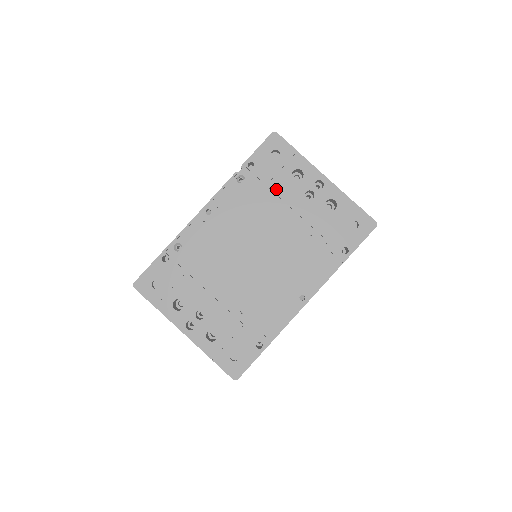
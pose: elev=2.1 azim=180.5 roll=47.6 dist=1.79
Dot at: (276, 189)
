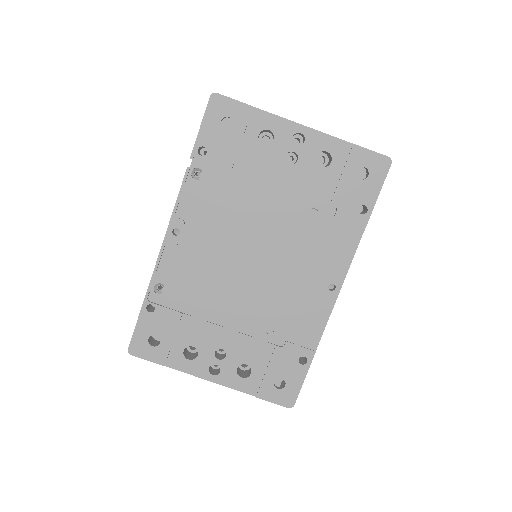
Dot at: (246, 168)
